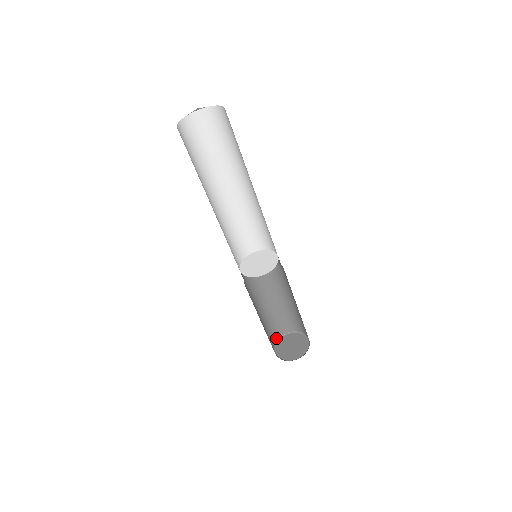
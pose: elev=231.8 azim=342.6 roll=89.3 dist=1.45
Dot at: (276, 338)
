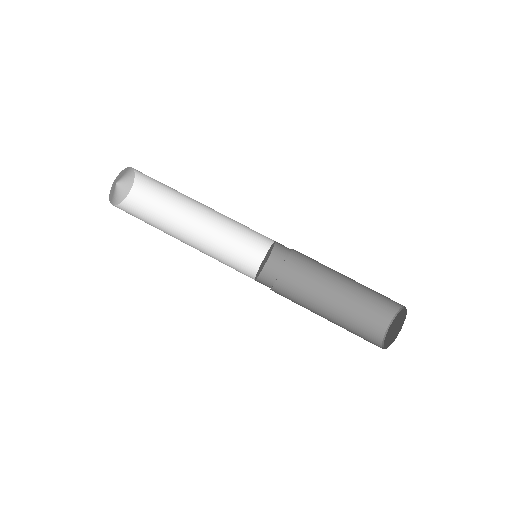
Dot at: (380, 336)
